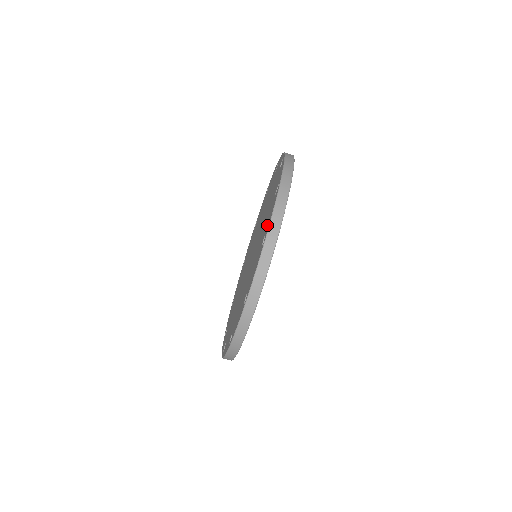
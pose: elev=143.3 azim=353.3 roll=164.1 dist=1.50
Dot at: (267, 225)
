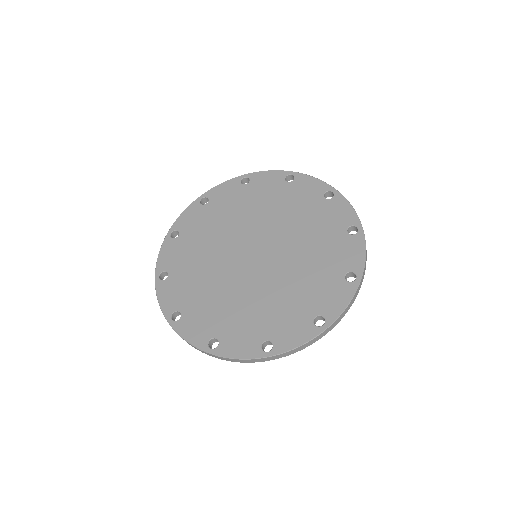
Dot at: (351, 262)
